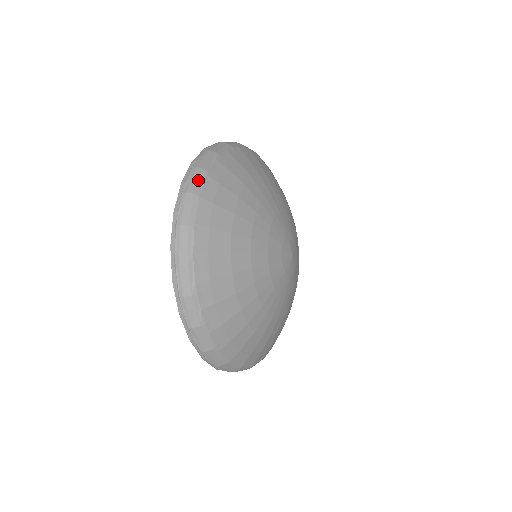
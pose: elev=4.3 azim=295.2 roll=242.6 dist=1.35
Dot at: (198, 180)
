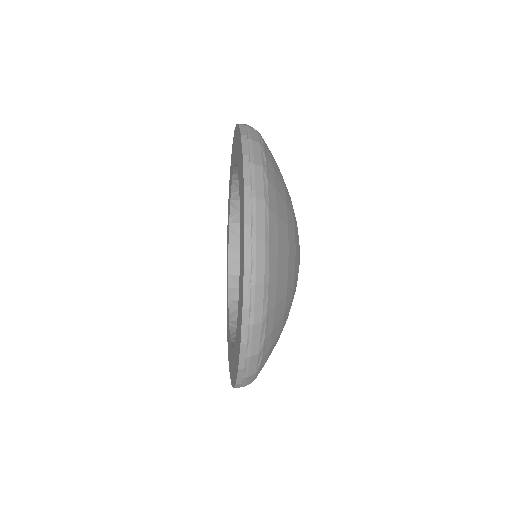
Dot at: (264, 219)
